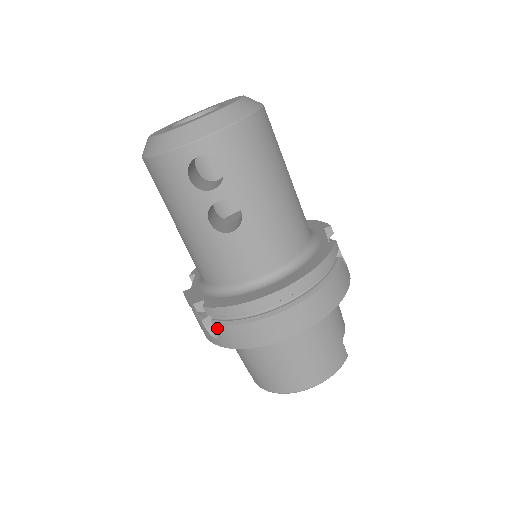
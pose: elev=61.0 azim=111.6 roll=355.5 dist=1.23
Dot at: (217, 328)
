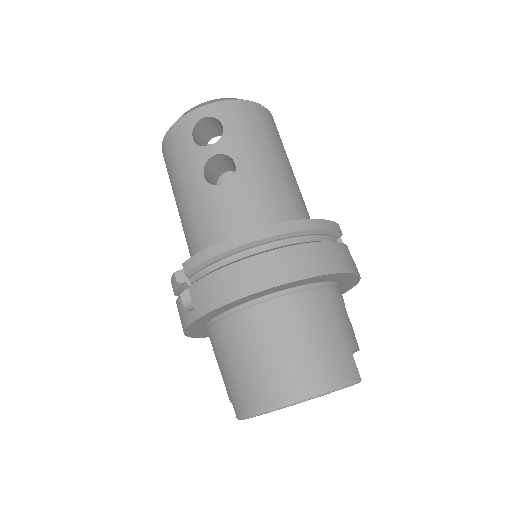
Dot at: (192, 289)
